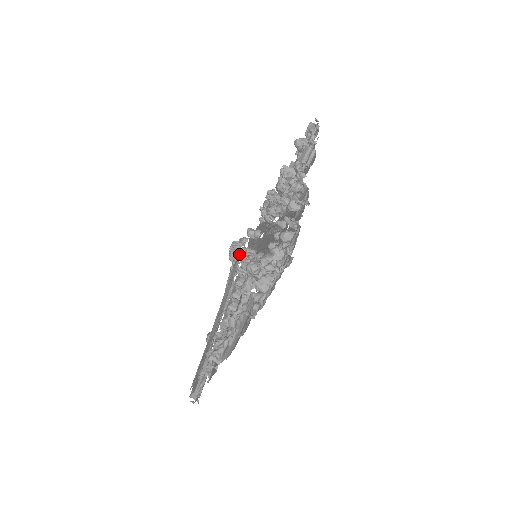
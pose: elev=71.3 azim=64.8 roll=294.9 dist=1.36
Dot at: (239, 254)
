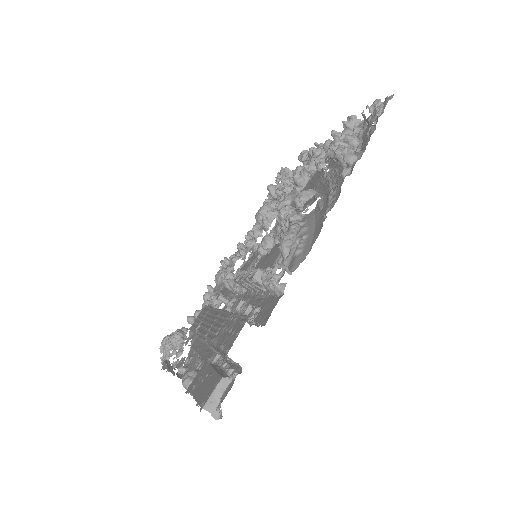
Dot at: (200, 310)
